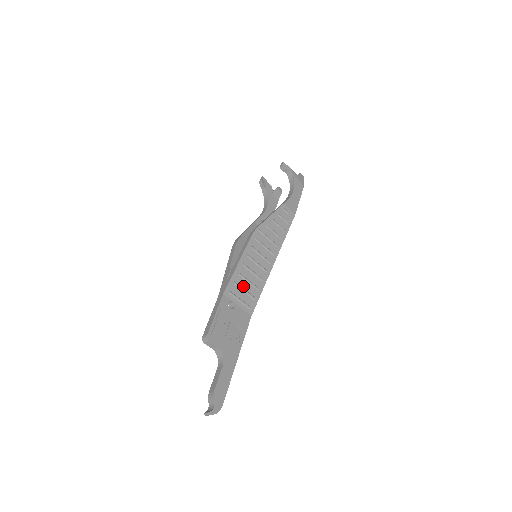
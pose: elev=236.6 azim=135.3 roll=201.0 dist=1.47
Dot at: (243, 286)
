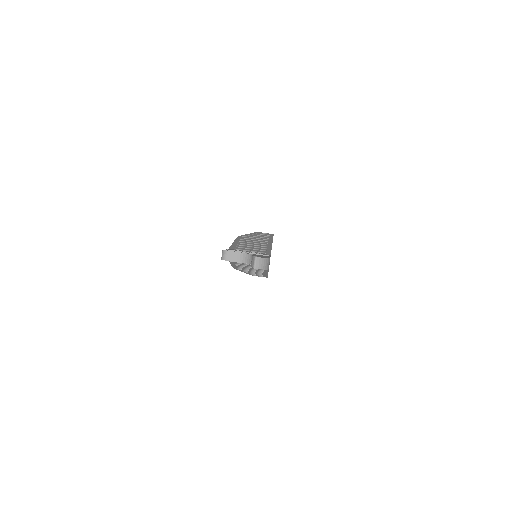
Dot at: (248, 248)
